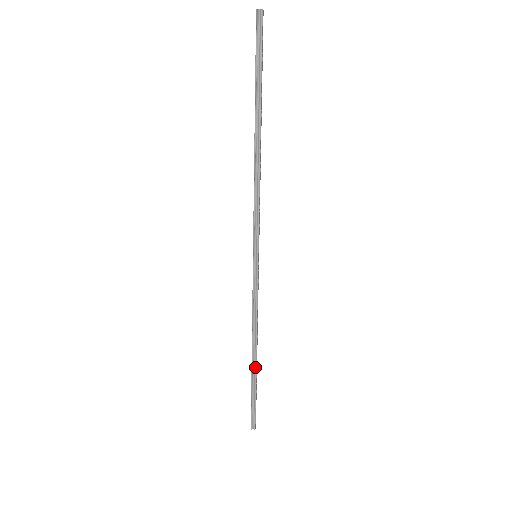
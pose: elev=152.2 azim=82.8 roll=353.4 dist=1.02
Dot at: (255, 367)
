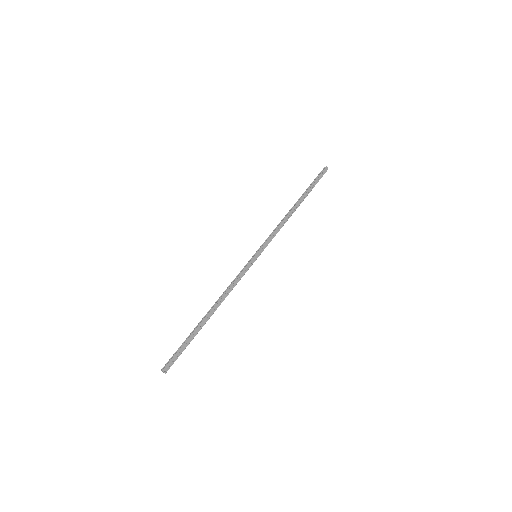
Dot at: (203, 320)
